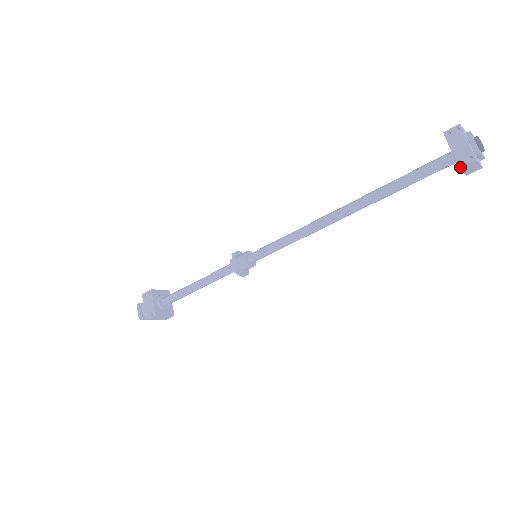
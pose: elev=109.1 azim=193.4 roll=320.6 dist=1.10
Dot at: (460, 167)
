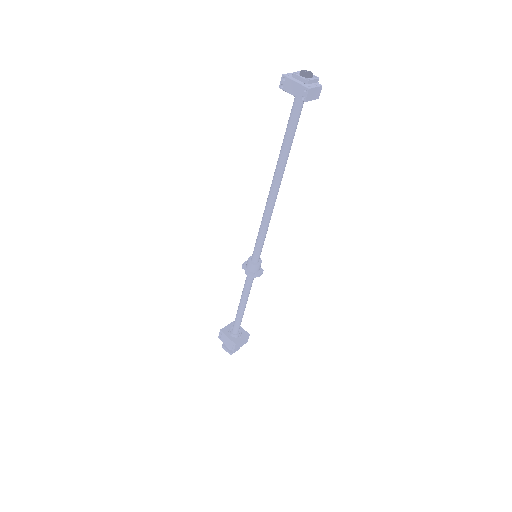
Dot at: (304, 101)
